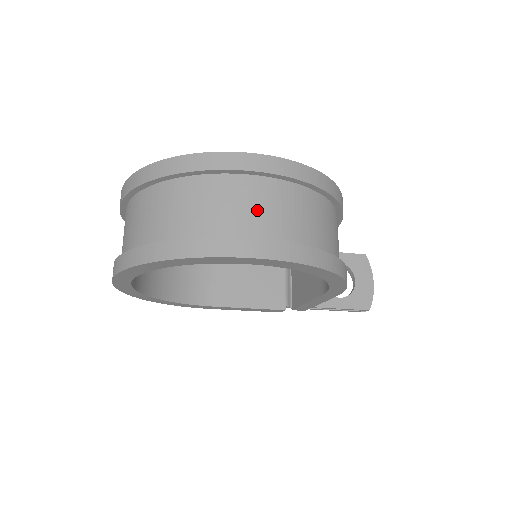
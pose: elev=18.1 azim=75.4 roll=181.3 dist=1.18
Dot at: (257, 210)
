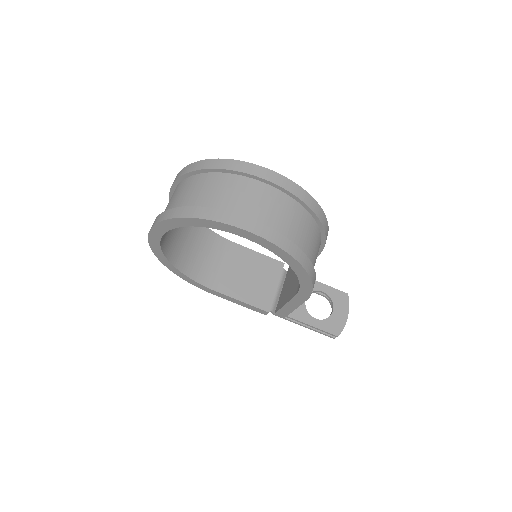
Dot at: (258, 204)
